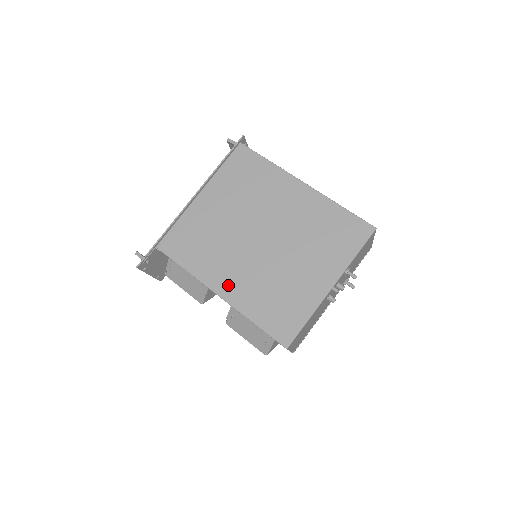
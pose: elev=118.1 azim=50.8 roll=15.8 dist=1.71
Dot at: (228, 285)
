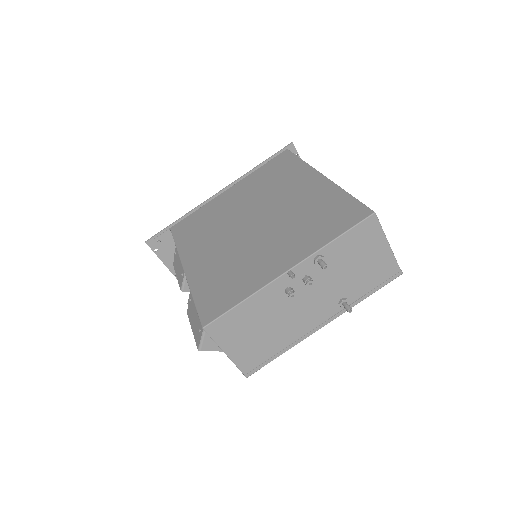
Dot at: (197, 261)
